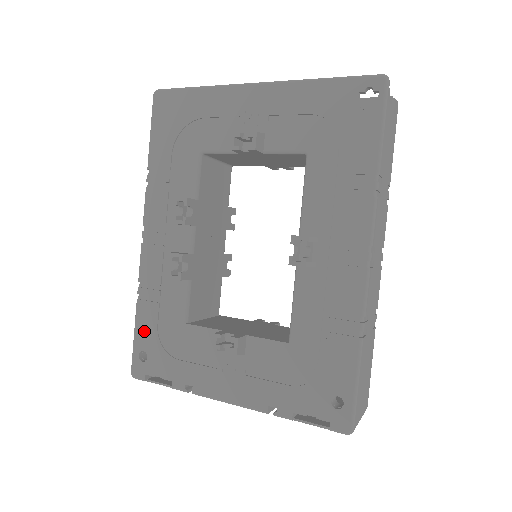
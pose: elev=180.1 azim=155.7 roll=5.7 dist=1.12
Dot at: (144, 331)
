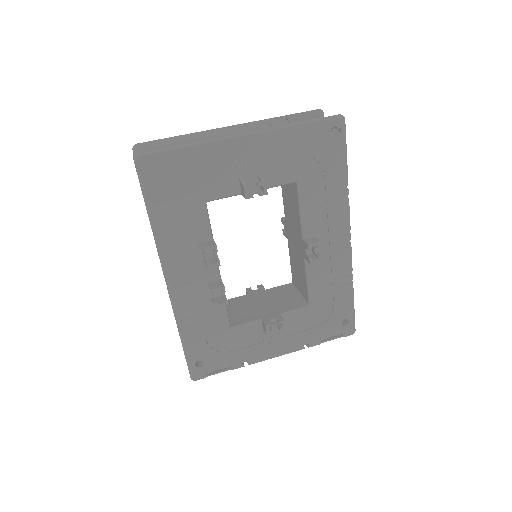
Dot at: (195, 348)
